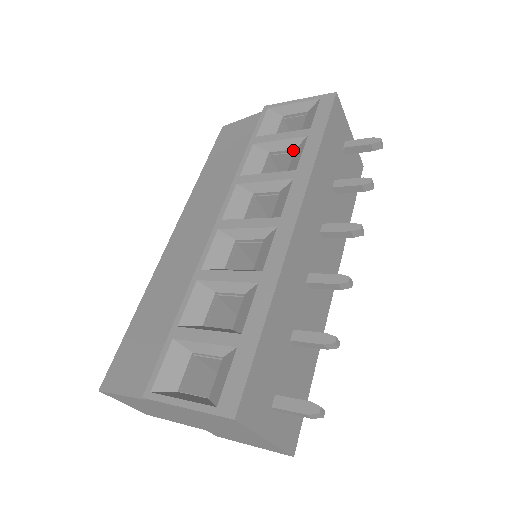
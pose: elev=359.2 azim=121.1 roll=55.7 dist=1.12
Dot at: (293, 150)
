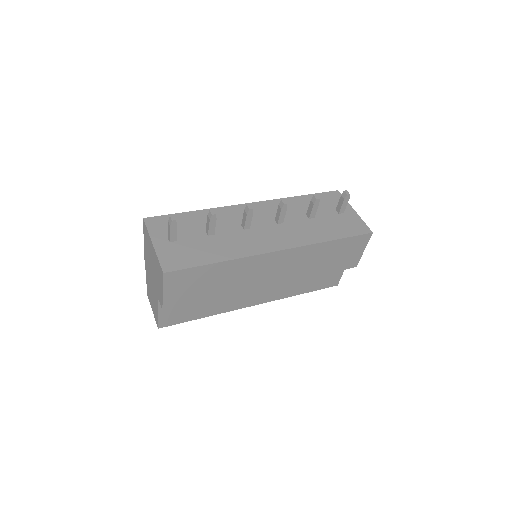
Dot at: occluded
